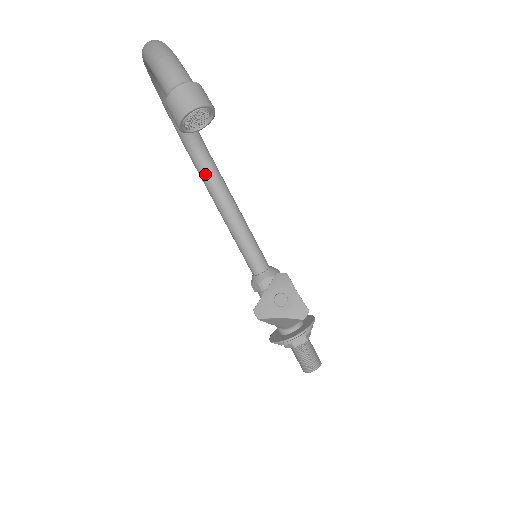
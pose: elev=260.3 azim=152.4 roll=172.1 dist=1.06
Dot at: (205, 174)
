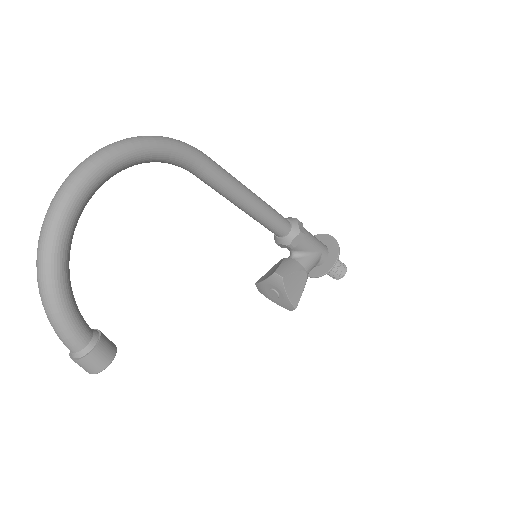
Dot at: (199, 178)
